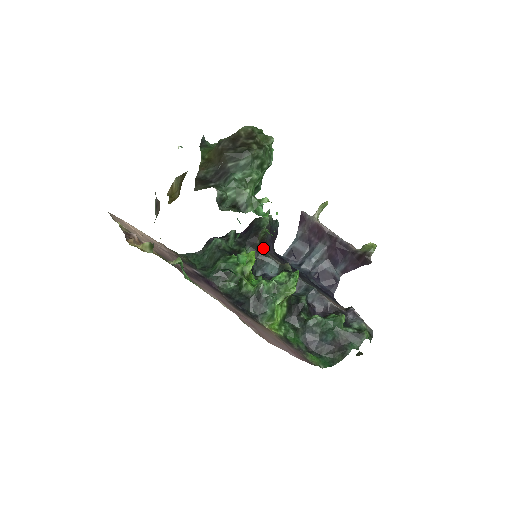
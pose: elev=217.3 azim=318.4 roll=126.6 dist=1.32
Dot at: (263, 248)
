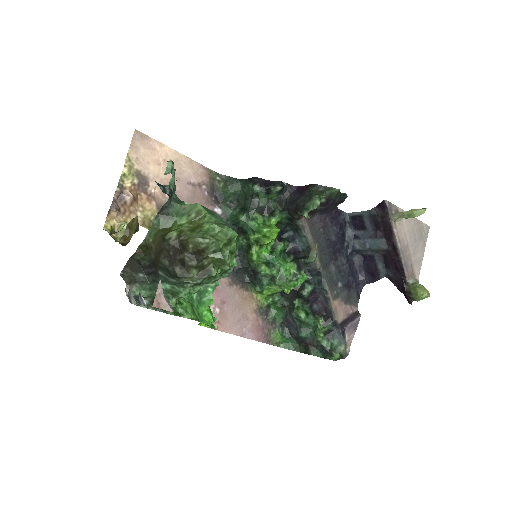
Dot at: occluded
